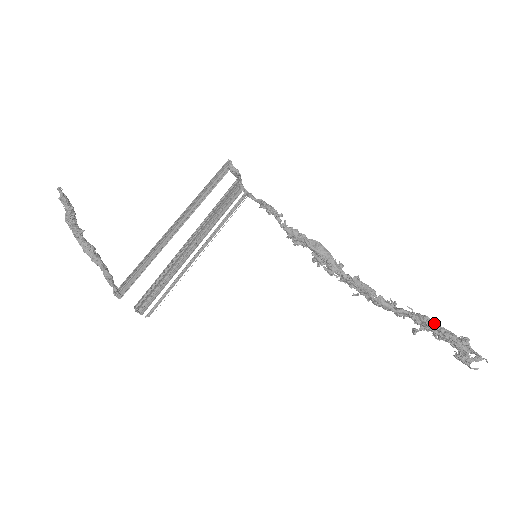
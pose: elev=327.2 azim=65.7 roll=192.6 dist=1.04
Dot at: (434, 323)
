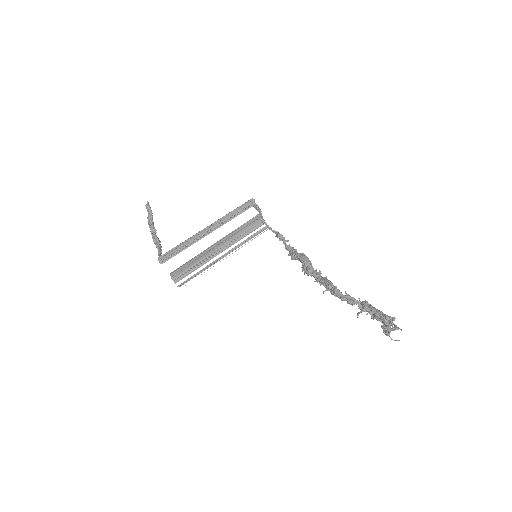
Dot at: (369, 304)
